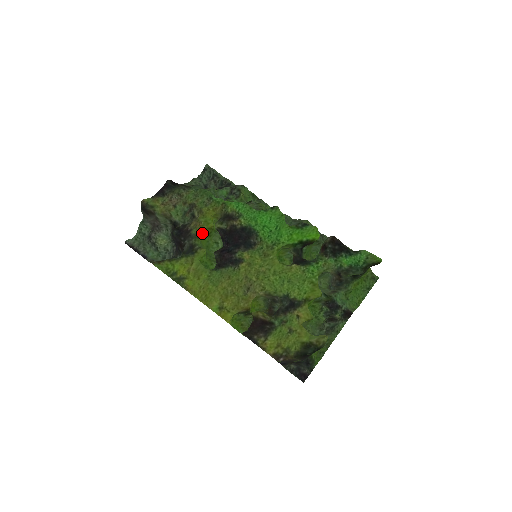
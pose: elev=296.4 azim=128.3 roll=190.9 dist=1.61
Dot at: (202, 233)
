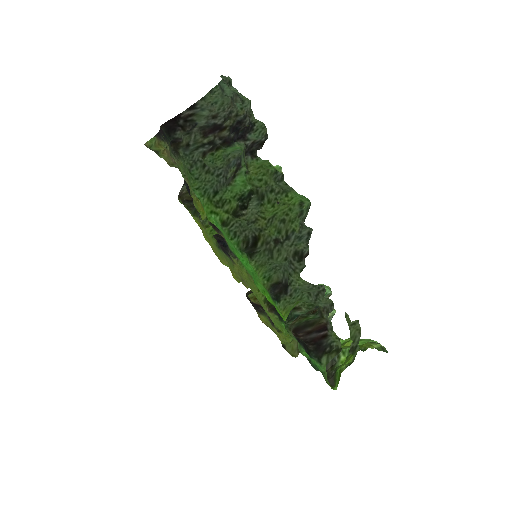
Dot at: occluded
